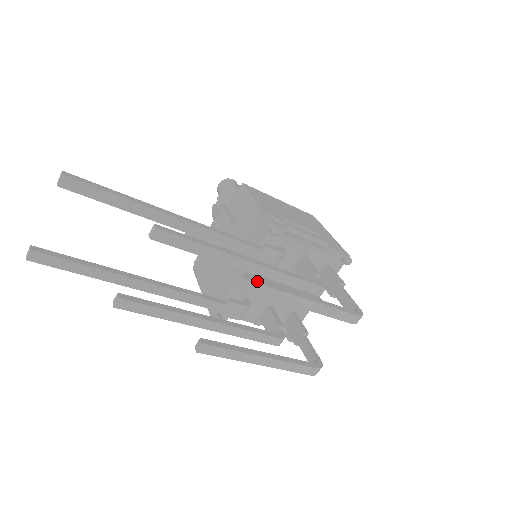
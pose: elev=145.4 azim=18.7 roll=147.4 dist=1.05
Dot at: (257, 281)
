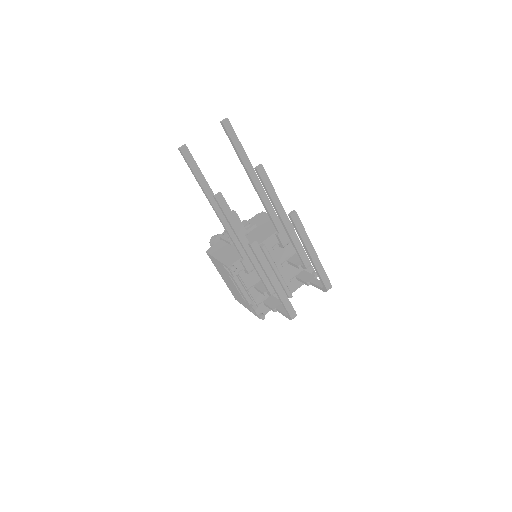
Dot at: (299, 219)
